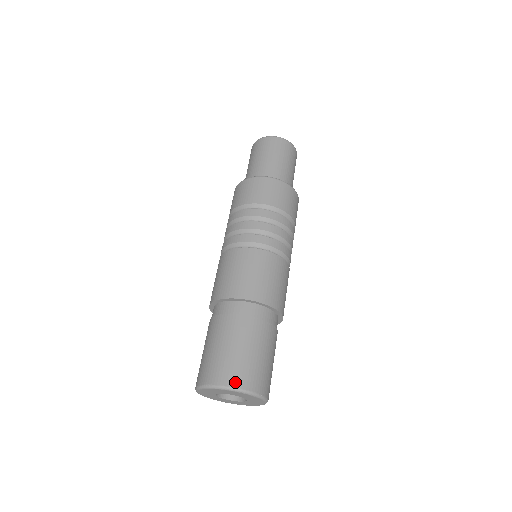
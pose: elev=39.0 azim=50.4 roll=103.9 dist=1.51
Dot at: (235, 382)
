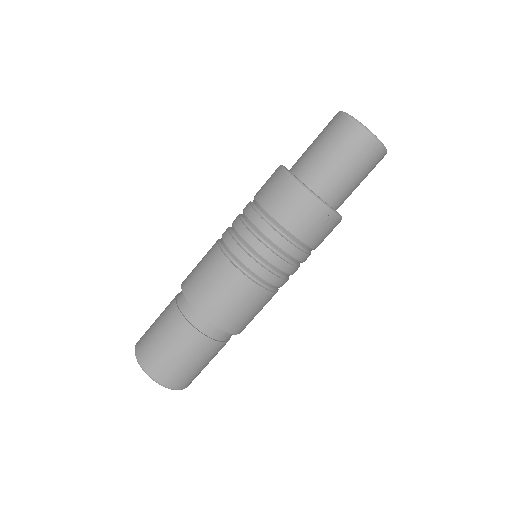
Dot at: (157, 376)
